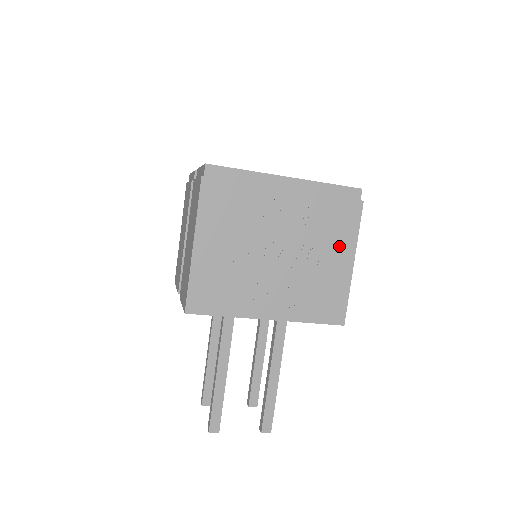
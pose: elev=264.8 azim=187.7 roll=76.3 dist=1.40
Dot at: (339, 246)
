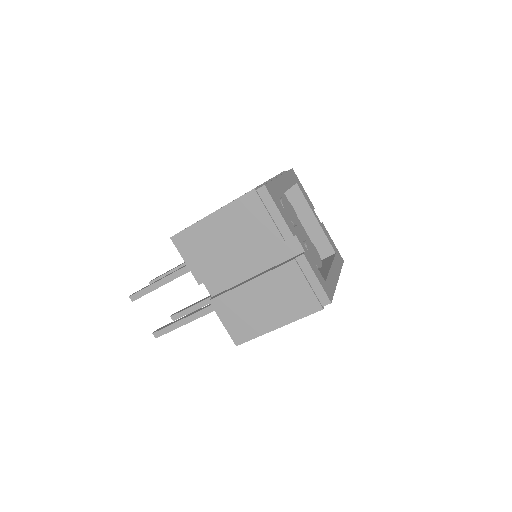
Dot at: occluded
